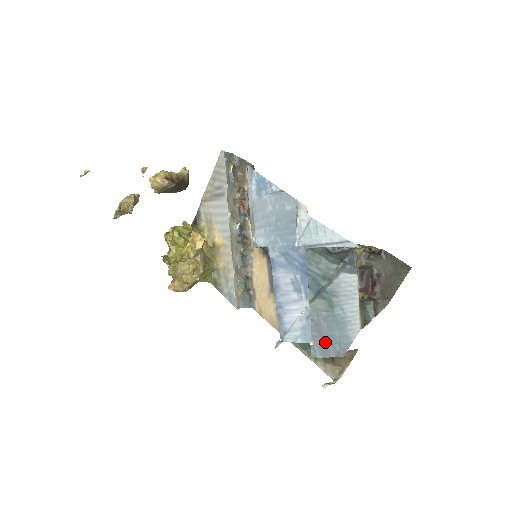
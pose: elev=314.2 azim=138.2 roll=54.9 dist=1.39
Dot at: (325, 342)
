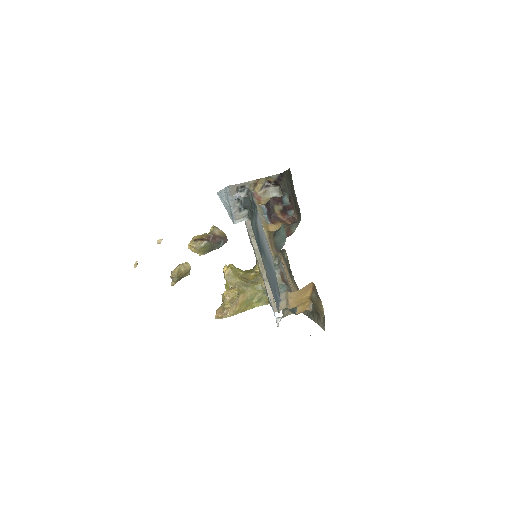
Dot at: (274, 291)
